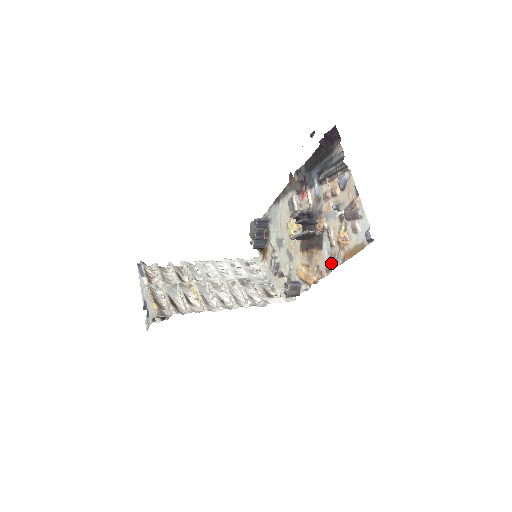
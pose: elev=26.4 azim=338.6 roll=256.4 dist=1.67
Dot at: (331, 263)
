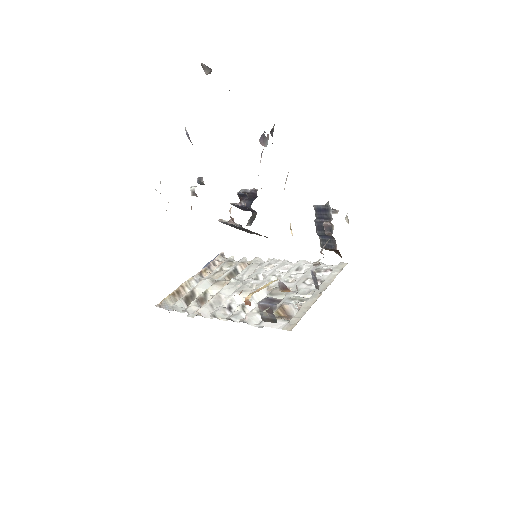
Dot at: occluded
